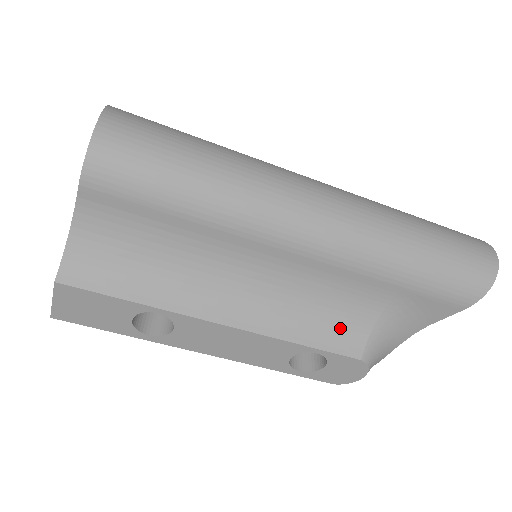
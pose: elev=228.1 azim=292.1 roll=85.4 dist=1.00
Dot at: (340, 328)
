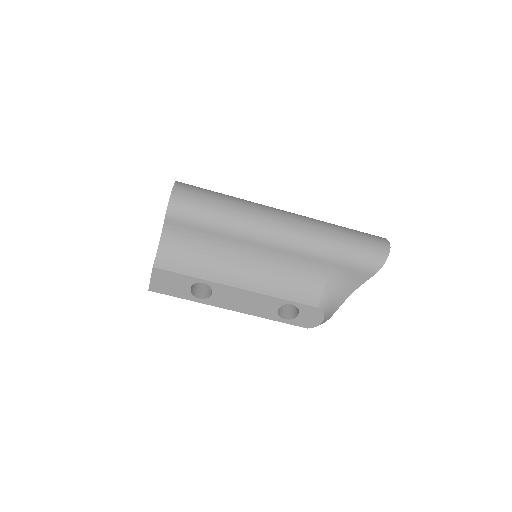
Dot at: (304, 290)
